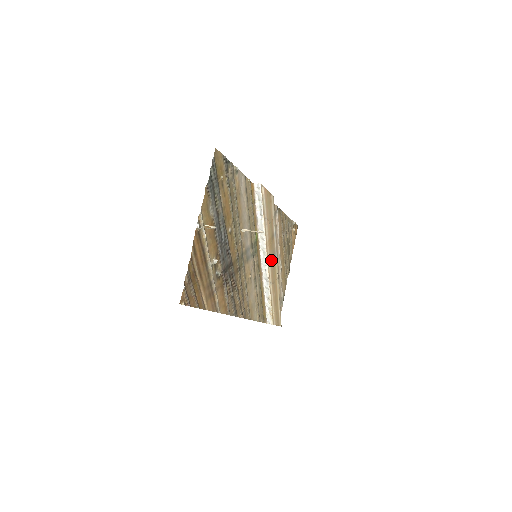
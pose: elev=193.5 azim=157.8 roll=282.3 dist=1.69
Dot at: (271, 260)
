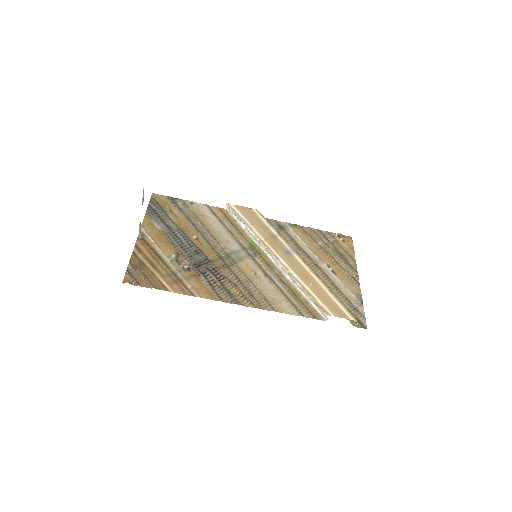
Dot at: (282, 255)
